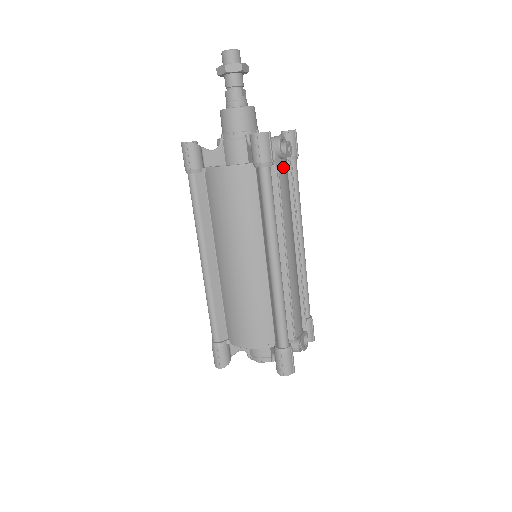
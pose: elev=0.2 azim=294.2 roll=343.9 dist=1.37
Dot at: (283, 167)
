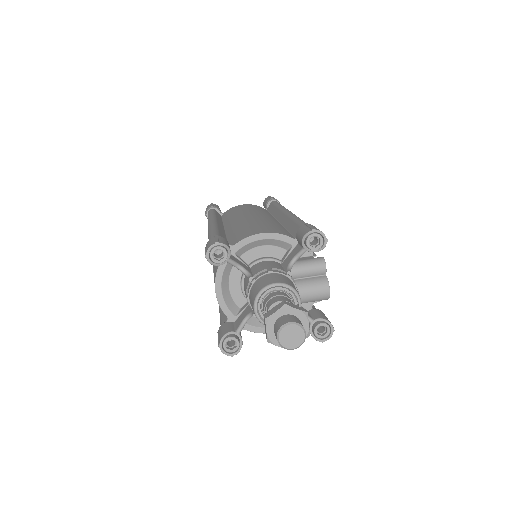
Dot at: occluded
